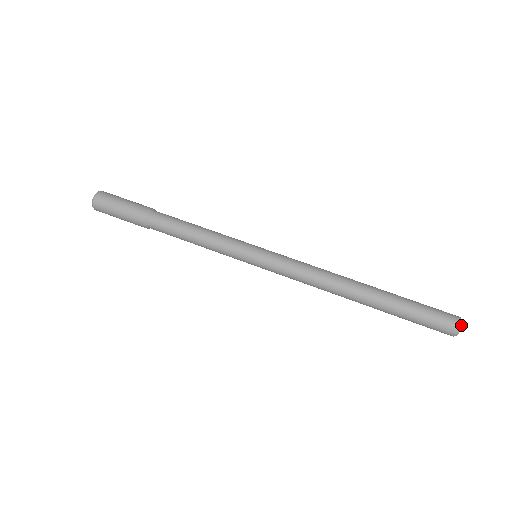
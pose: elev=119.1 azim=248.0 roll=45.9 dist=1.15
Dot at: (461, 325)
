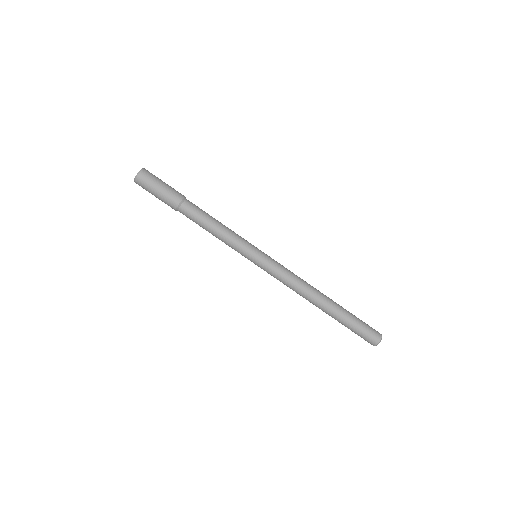
Dot at: occluded
